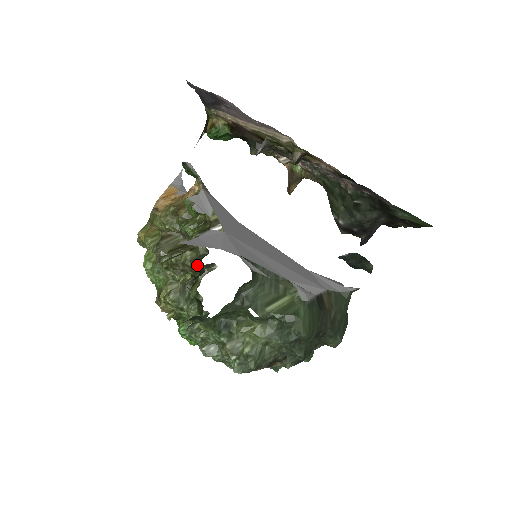
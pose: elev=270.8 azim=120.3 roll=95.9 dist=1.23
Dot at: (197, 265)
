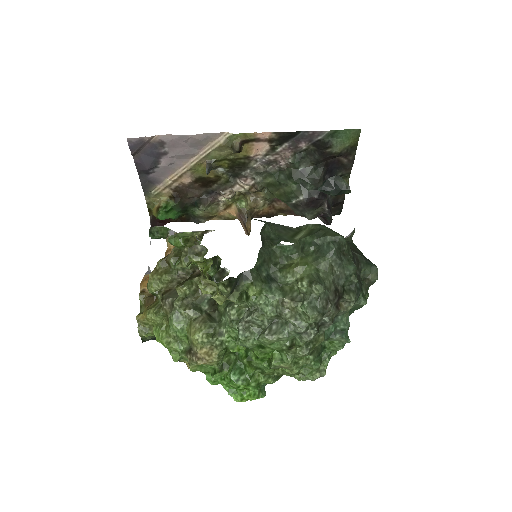
Dot at: (211, 258)
